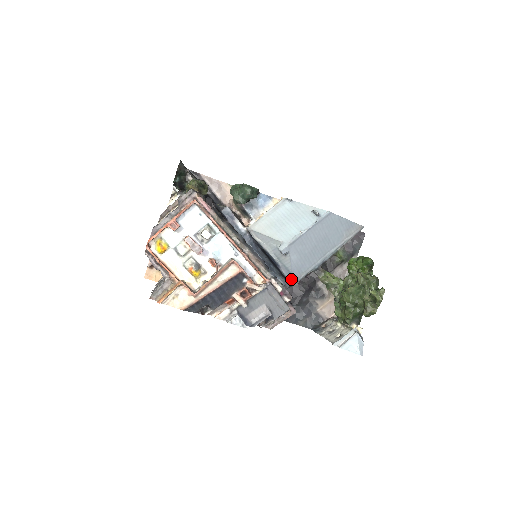
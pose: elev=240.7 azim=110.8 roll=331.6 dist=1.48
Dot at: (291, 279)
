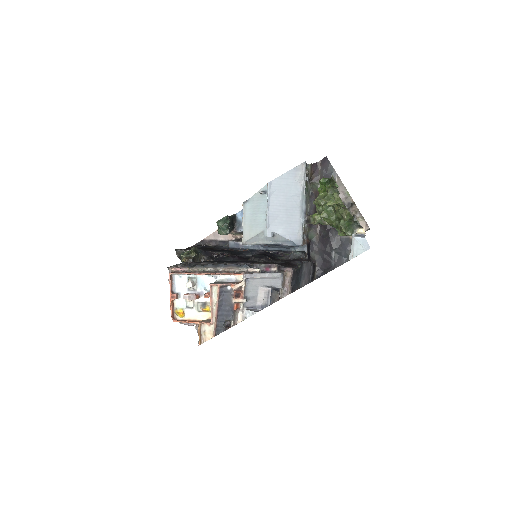
Dot at: (295, 244)
